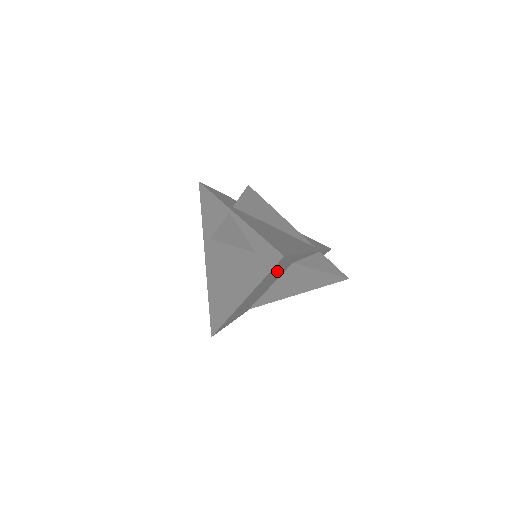
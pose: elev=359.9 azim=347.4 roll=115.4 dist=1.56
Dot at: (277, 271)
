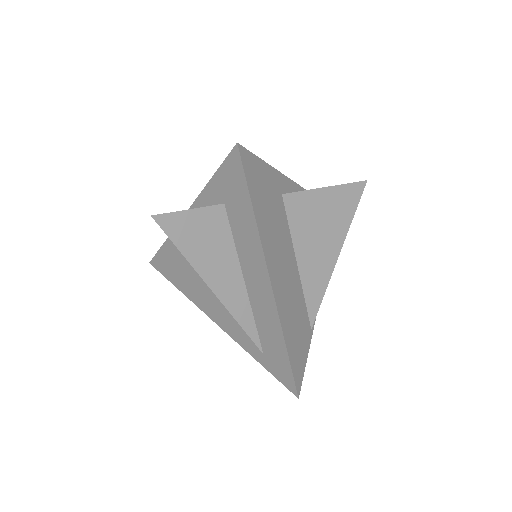
Dot at: (267, 202)
